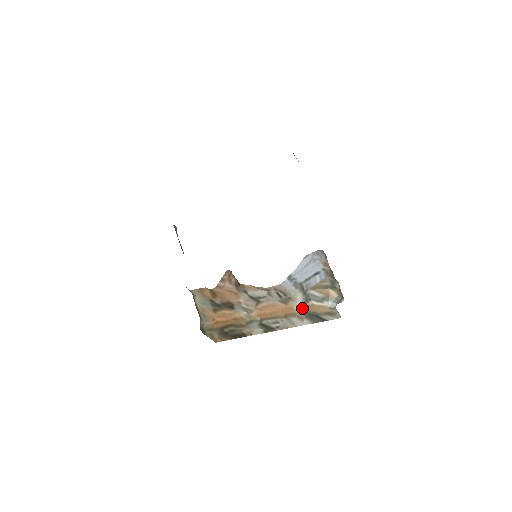
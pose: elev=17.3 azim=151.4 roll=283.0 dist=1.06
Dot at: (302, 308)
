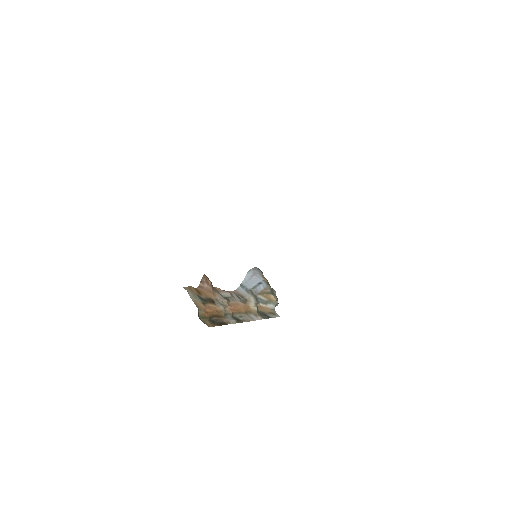
Dot at: (256, 307)
